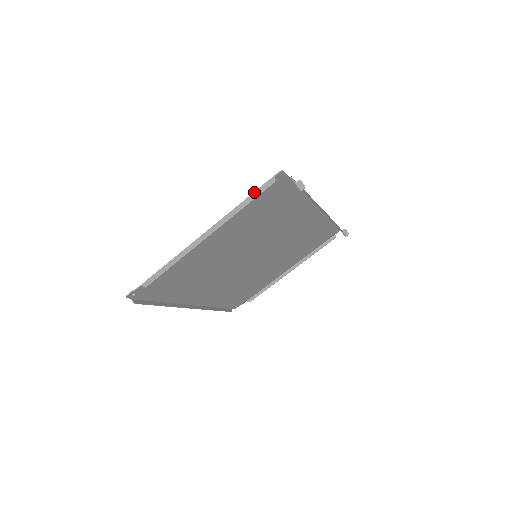
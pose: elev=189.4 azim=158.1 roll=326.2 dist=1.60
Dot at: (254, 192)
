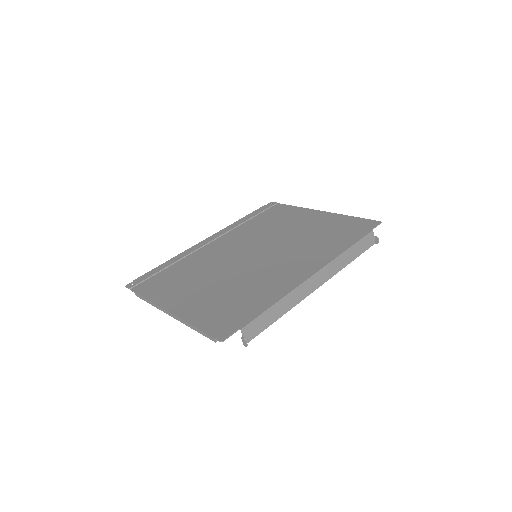
Dot at: (201, 331)
